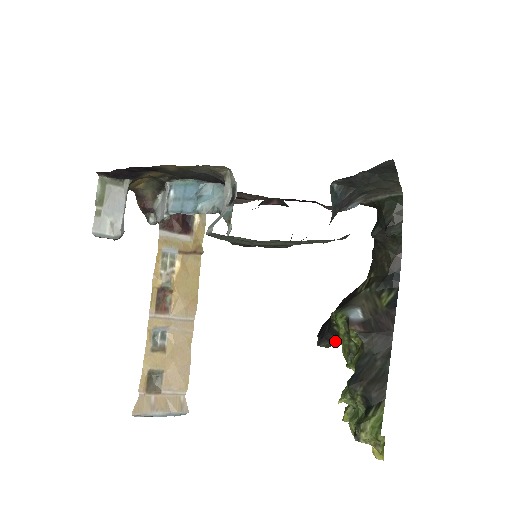
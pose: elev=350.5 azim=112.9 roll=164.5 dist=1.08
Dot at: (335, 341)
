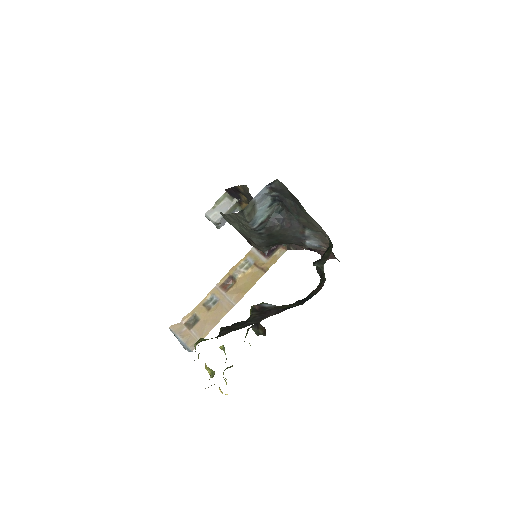
Dot at: (261, 330)
